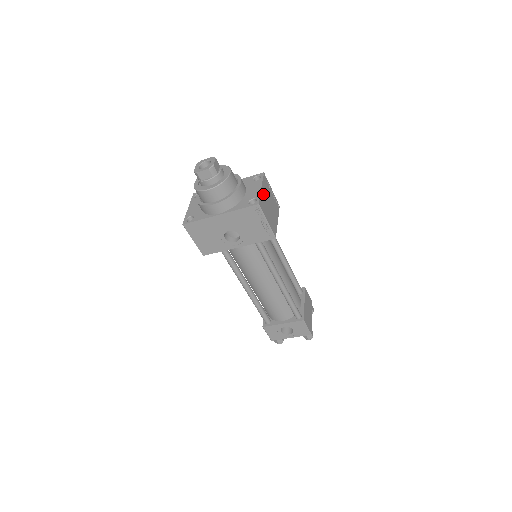
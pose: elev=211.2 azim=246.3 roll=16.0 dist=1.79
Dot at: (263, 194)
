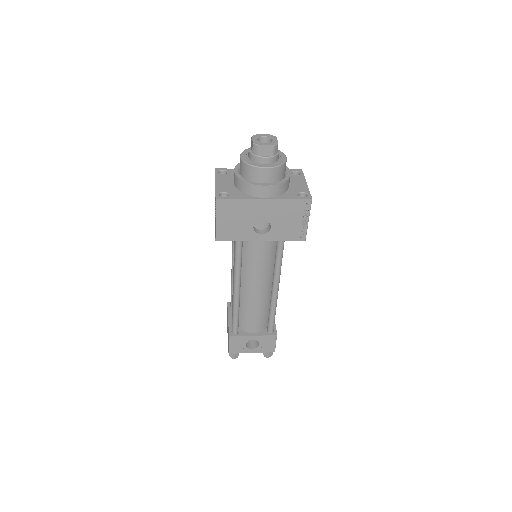
Dot at: occluded
